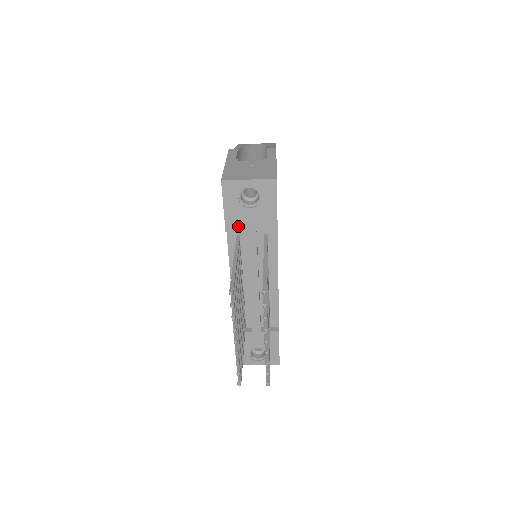
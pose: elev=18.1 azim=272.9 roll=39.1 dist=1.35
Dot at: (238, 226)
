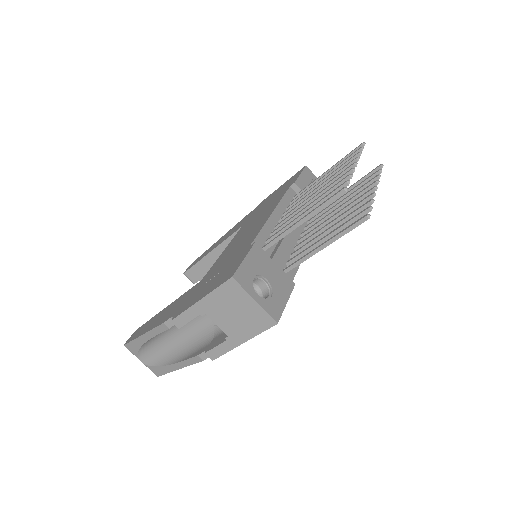
Dot at: occluded
